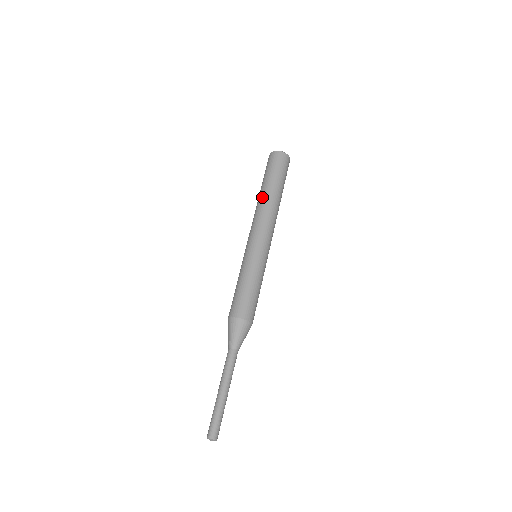
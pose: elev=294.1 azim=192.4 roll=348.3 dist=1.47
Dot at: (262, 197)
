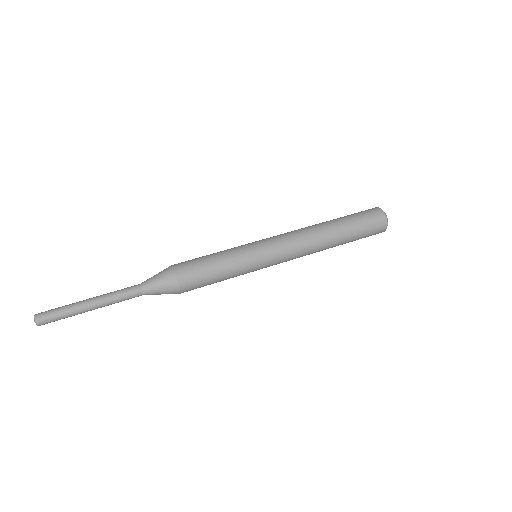
Dot at: (324, 226)
